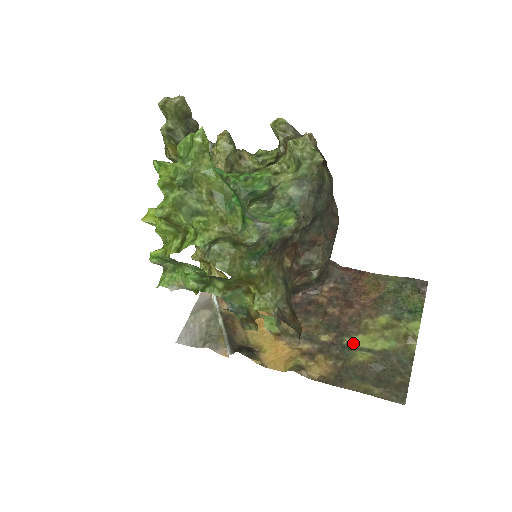
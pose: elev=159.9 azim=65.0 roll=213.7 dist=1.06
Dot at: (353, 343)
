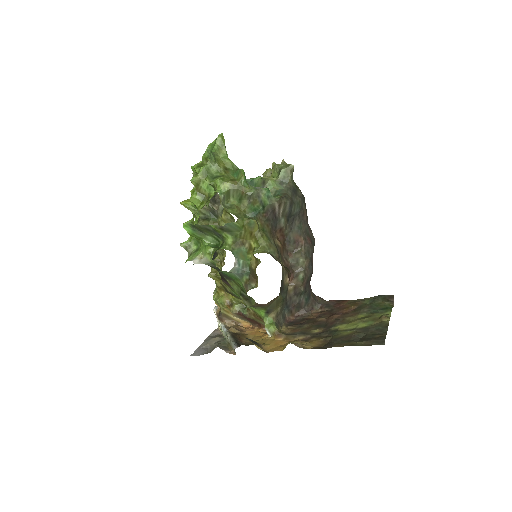
Dot at: (339, 328)
